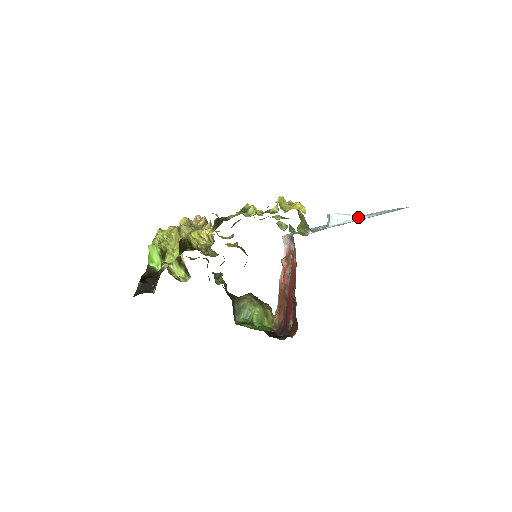
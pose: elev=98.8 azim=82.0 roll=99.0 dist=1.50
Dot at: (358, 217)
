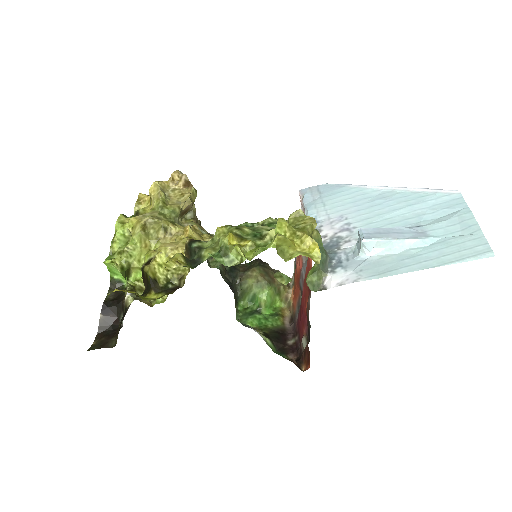
Dot at: (407, 244)
